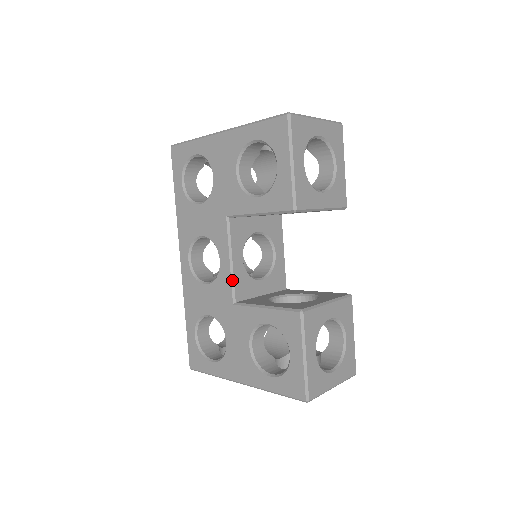
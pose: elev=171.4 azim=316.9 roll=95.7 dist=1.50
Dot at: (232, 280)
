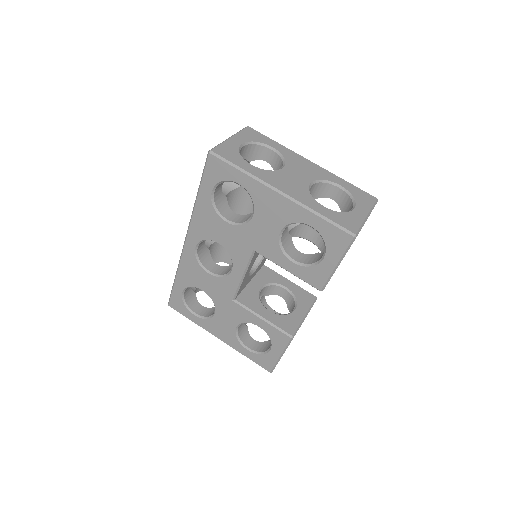
Dot at: (238, 288)
